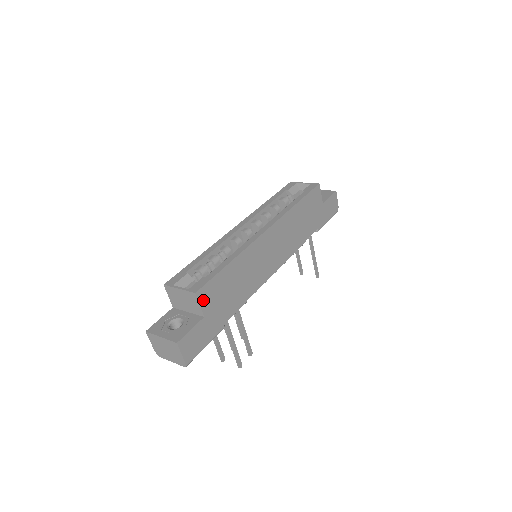
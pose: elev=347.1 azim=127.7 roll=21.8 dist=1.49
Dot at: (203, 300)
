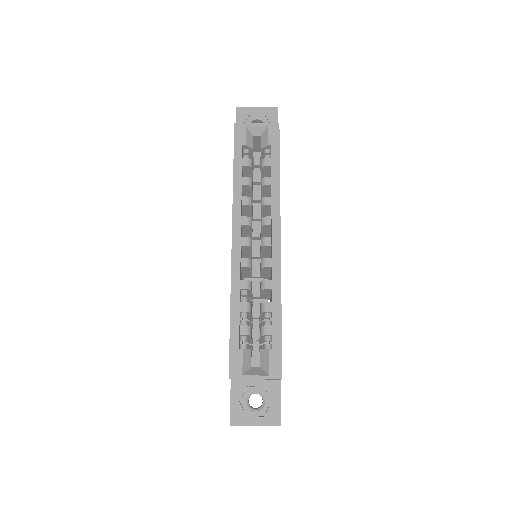
Dot at: occluded
